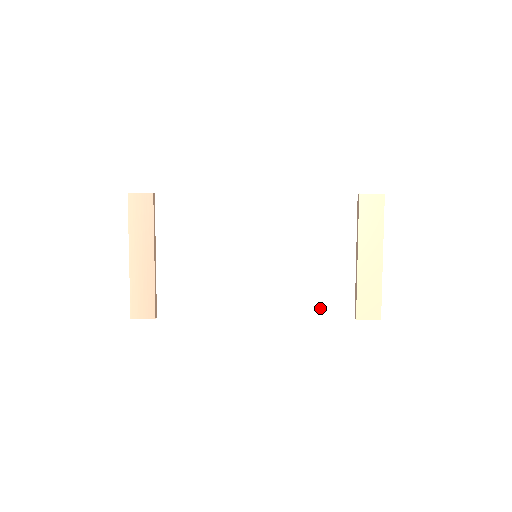
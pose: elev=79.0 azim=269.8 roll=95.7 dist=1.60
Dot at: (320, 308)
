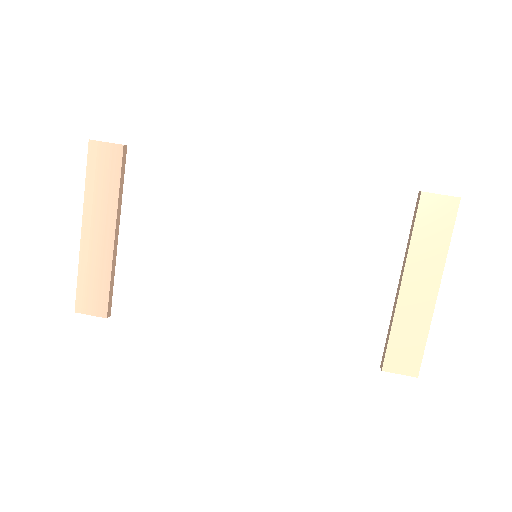
Dot at: (333, 344)
